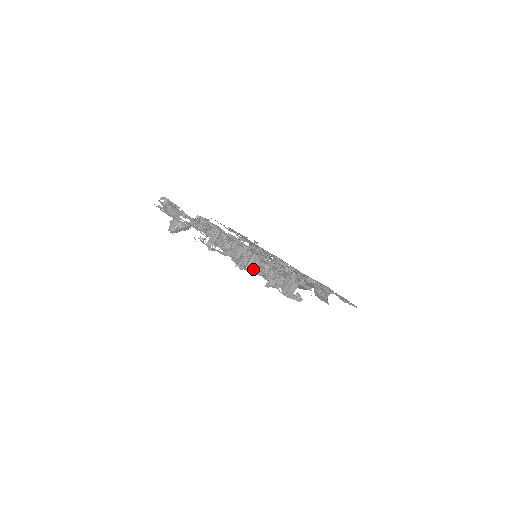
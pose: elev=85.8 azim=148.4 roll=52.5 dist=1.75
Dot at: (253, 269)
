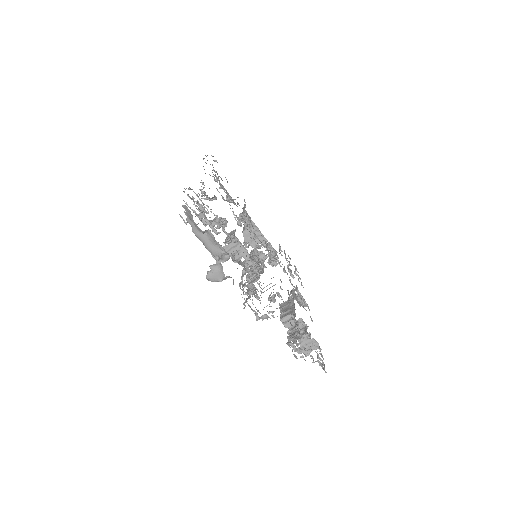
Dot at: occluded
